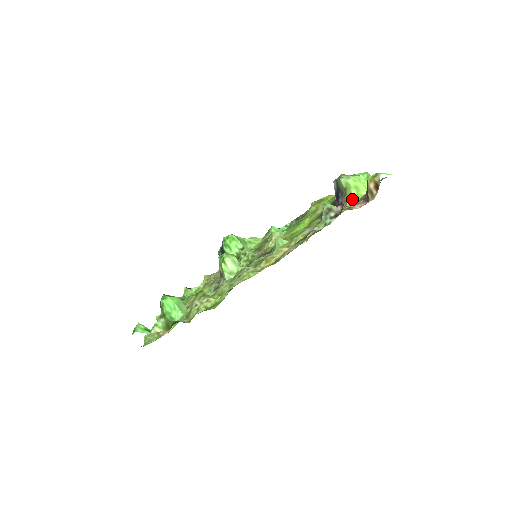
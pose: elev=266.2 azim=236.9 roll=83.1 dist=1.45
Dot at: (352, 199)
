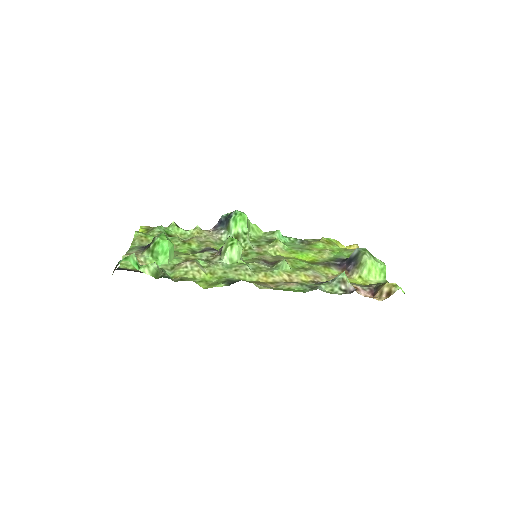
Dot at: (360, 276)
